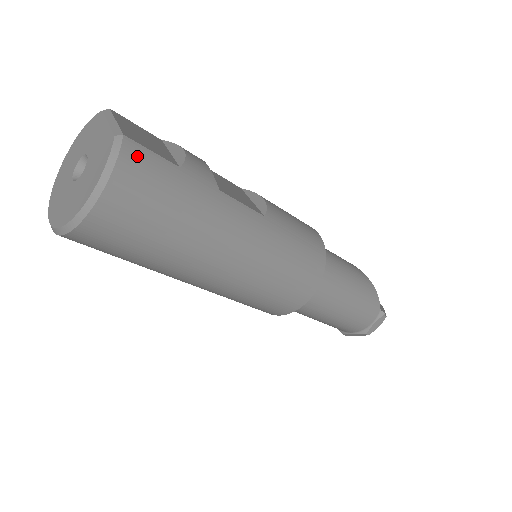
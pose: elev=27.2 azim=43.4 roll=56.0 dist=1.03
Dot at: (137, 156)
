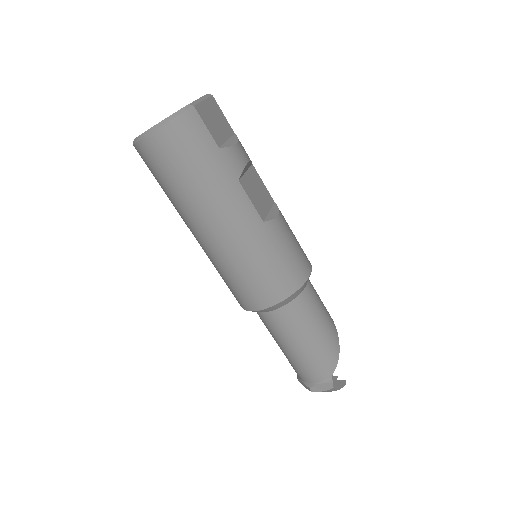
Dot at: (193, 122)
